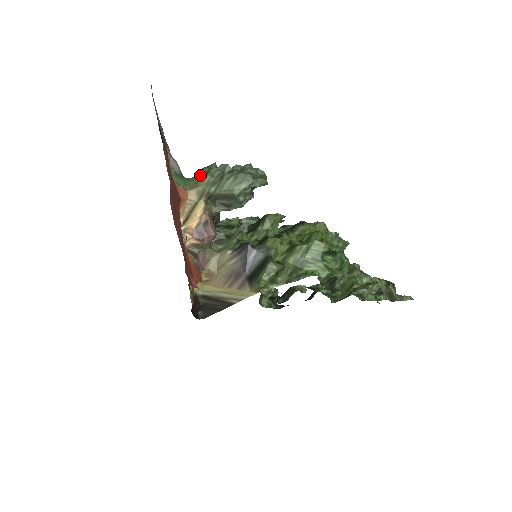
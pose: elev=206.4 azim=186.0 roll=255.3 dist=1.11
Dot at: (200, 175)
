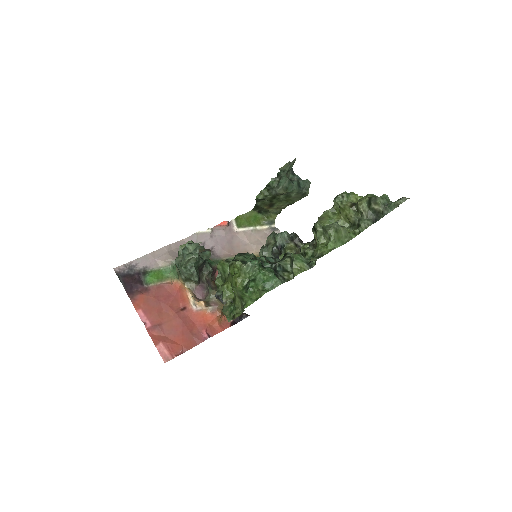
Dot at: occluded
